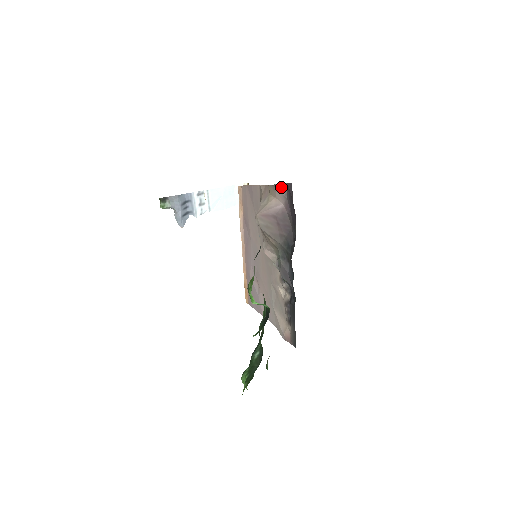
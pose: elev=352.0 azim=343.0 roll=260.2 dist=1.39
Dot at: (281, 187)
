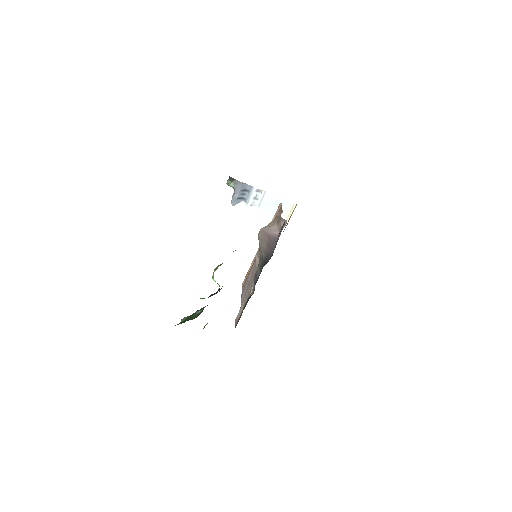
Dot at: (283, 221)
